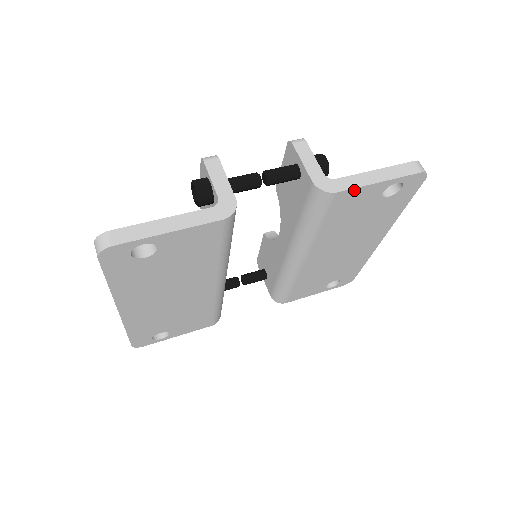
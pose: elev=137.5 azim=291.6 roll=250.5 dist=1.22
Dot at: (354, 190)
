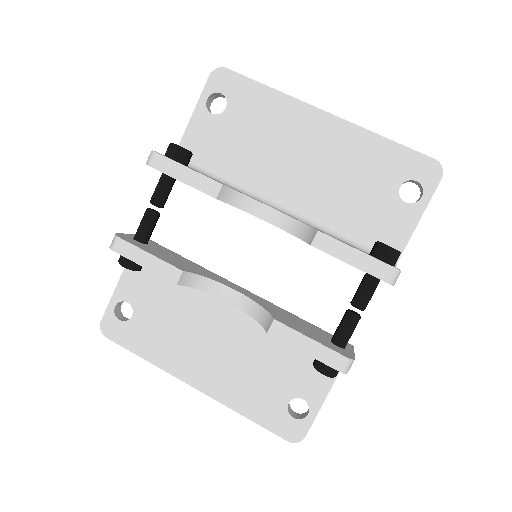
Dot at: occluded
